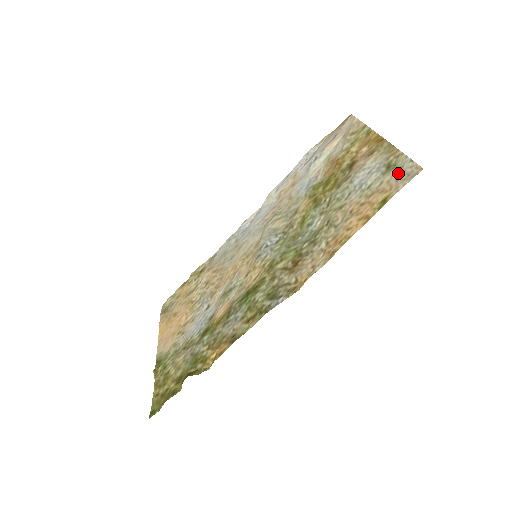
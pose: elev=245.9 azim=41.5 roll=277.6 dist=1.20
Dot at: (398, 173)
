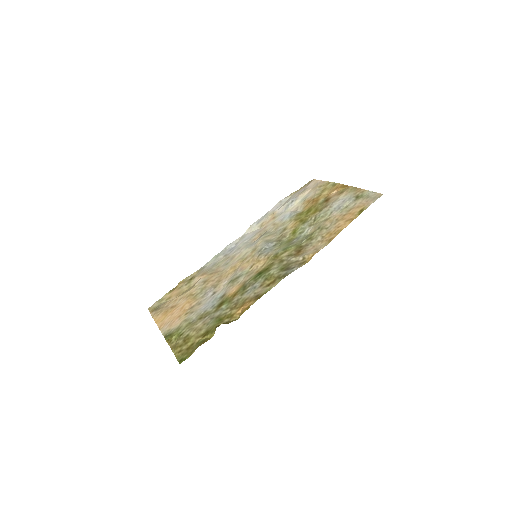
Dot at: (366, 198)
